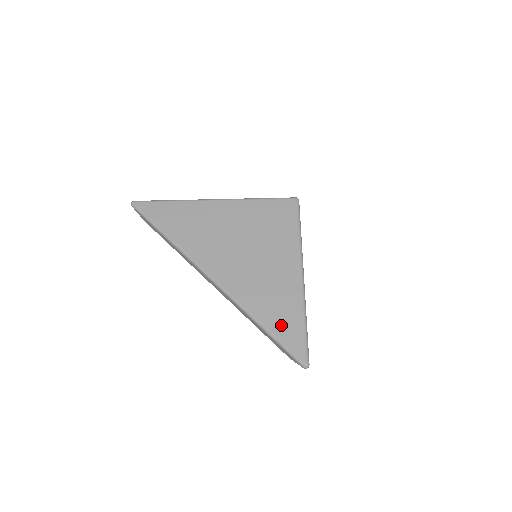
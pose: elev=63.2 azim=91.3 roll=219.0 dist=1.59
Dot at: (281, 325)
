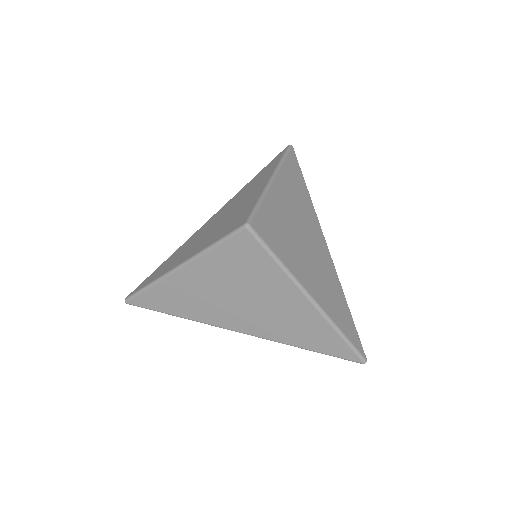
Dot at: (322, 345)
